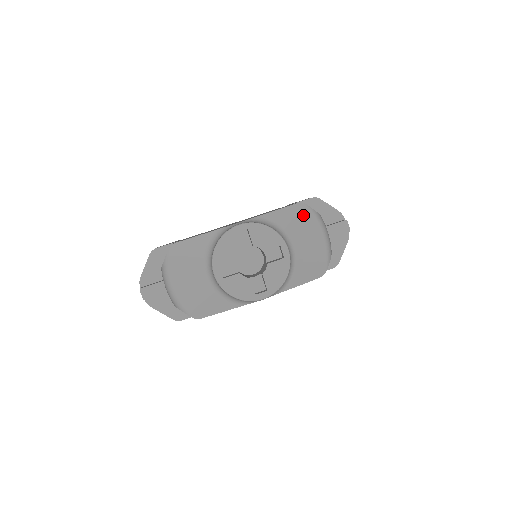
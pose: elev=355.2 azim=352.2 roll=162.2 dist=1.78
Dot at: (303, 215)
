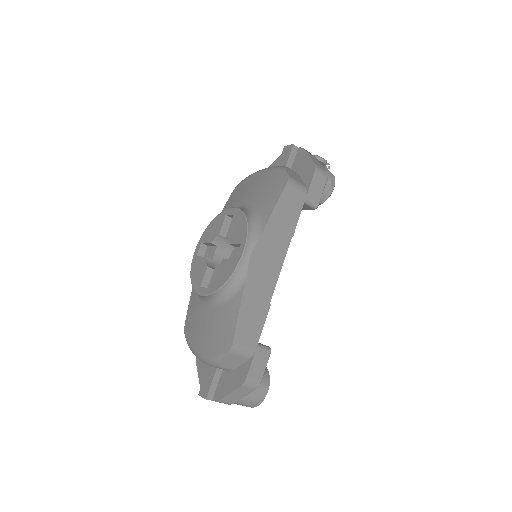
Dot at: (240, 188)
